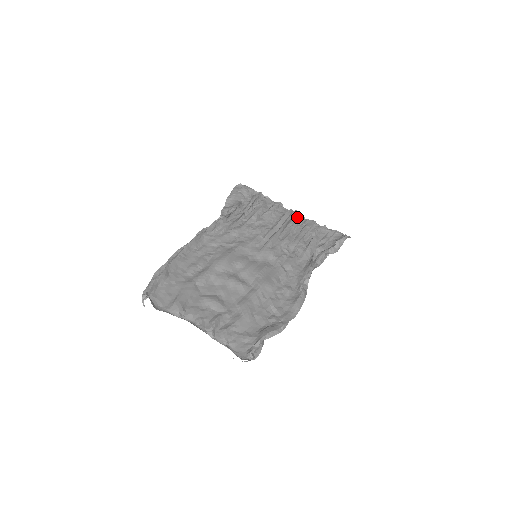
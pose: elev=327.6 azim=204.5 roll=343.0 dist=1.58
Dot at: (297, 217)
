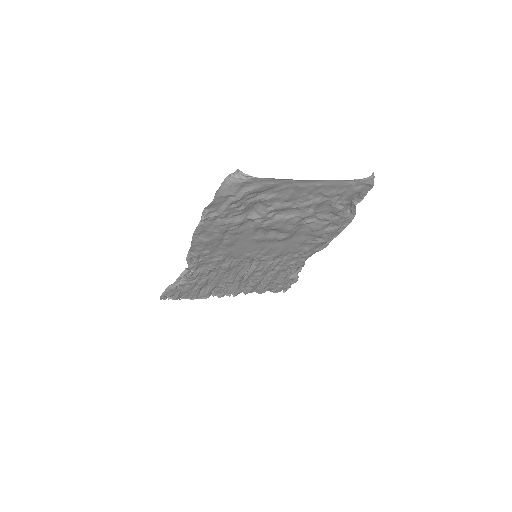
Dot at: (238, 293)
